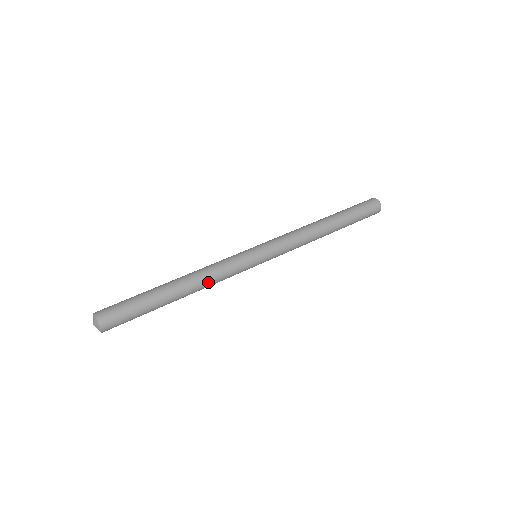
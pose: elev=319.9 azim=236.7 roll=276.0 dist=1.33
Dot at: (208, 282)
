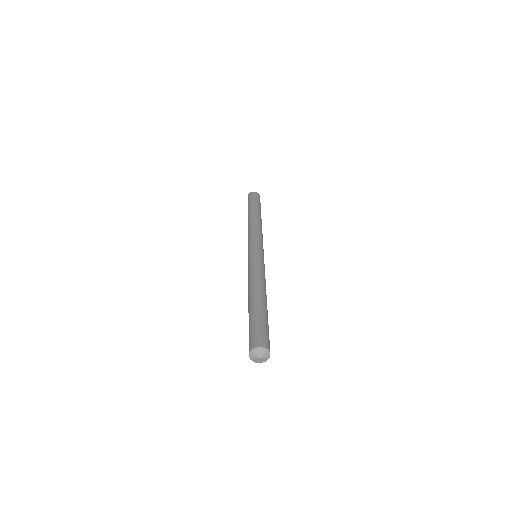
Dot at: occluded
